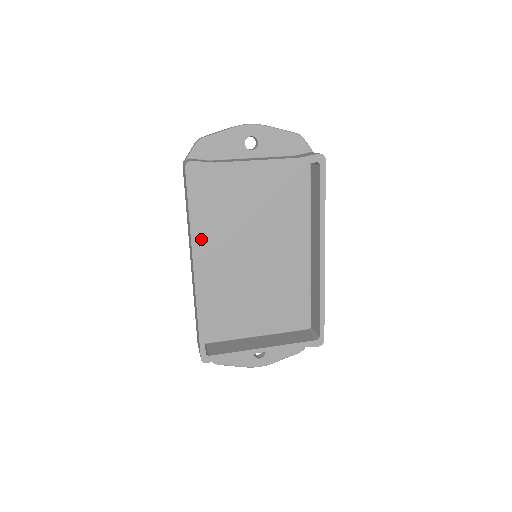
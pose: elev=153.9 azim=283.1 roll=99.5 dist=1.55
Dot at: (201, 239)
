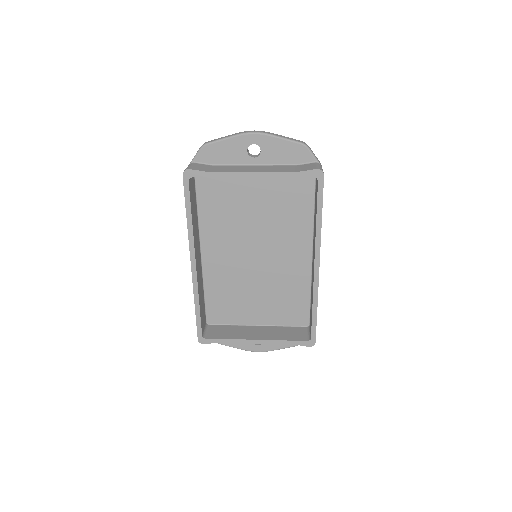
Dot at: (205, 235)
